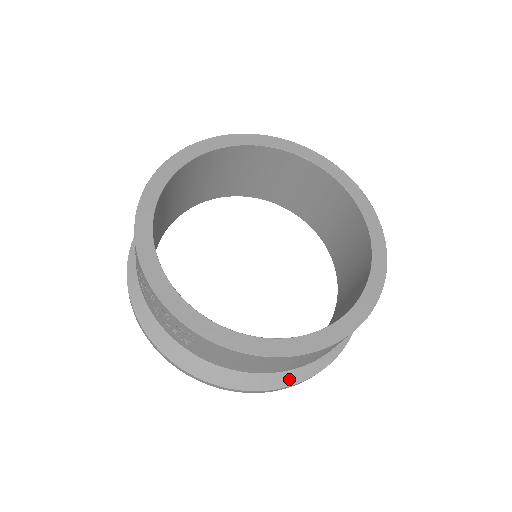
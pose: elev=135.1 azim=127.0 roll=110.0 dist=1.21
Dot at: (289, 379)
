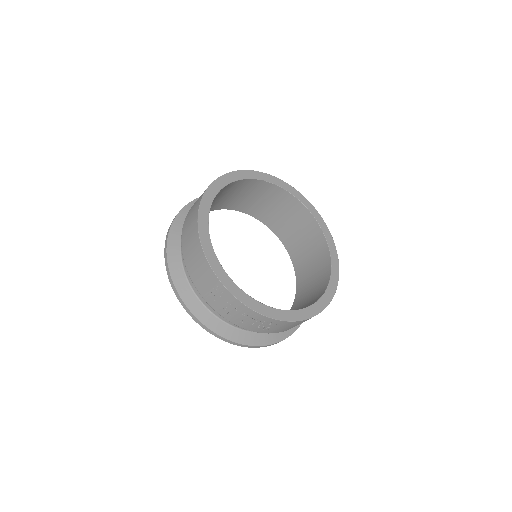
Dot at: occluded
